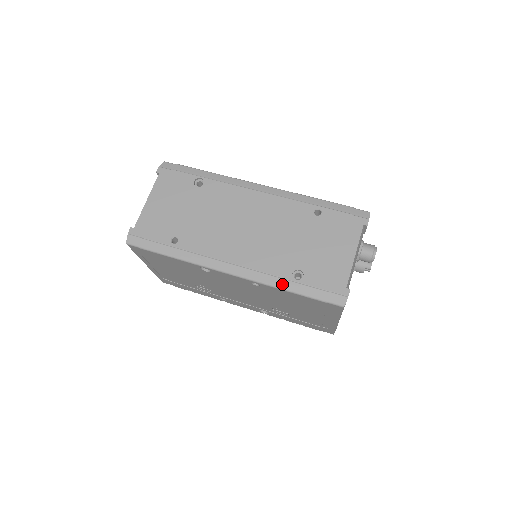
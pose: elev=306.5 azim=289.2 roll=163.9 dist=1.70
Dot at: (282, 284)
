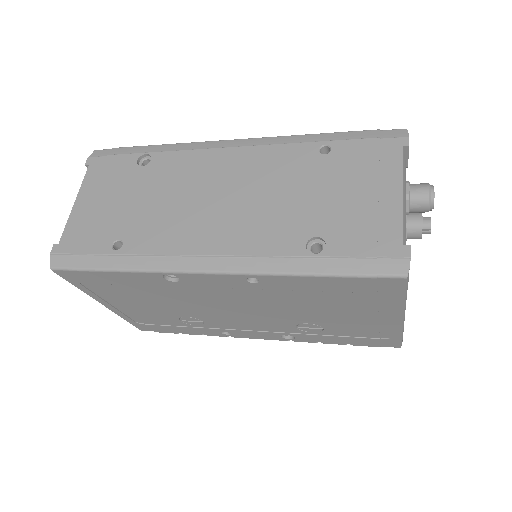
Dot at: (293, 266)
